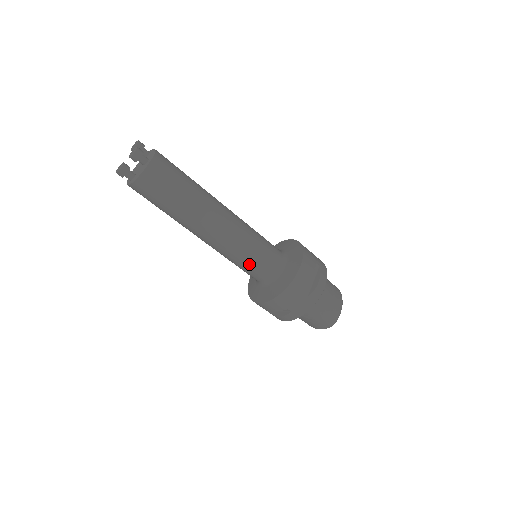
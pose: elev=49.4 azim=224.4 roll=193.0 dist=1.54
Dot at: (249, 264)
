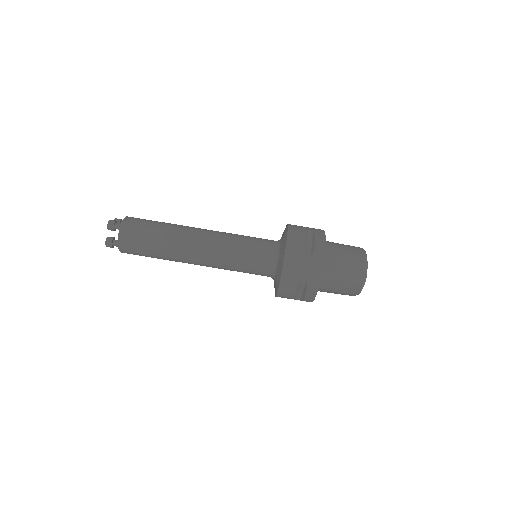
Dot at: (246, 262)
